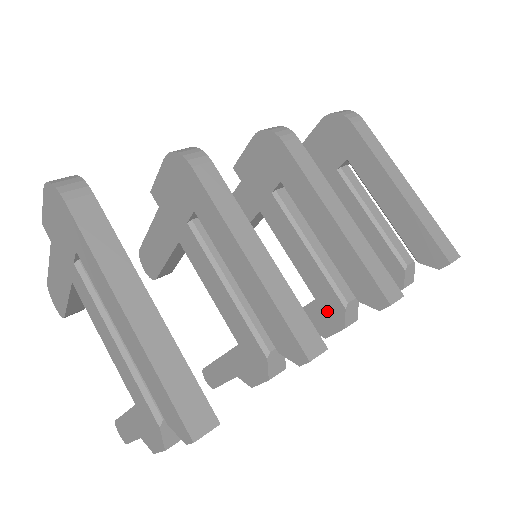
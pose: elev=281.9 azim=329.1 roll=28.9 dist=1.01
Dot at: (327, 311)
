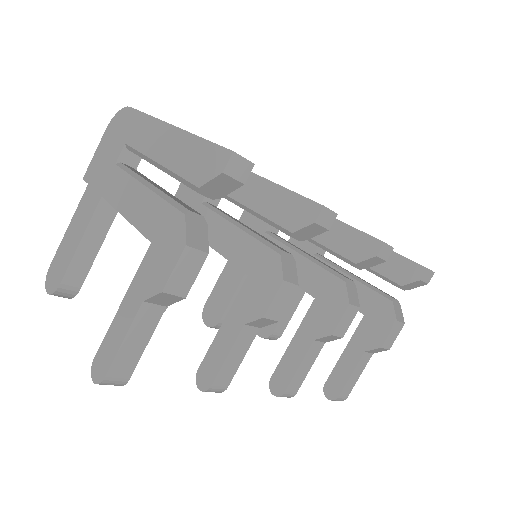
Dot at: (328, 300)
